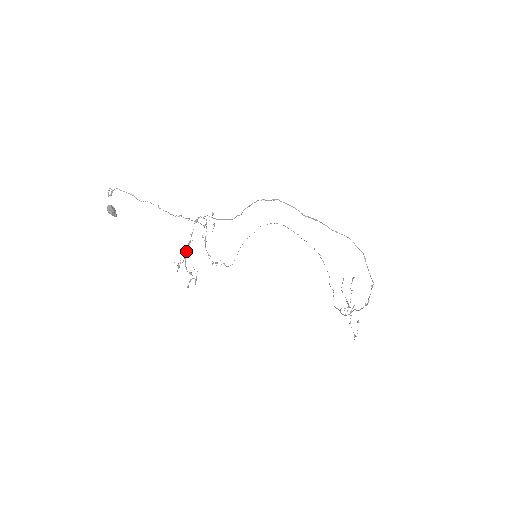
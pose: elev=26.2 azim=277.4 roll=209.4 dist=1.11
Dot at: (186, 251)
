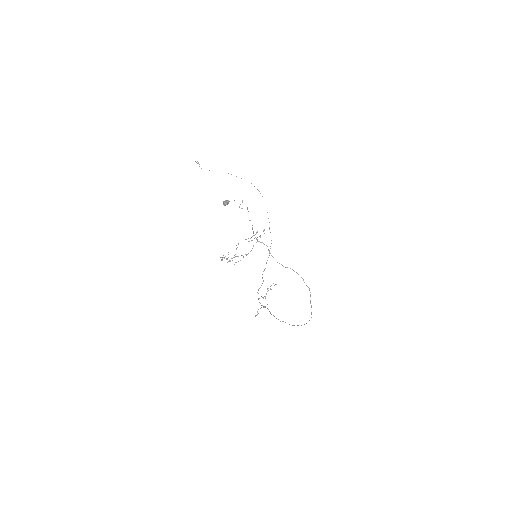
Dot at: (241, 255)
